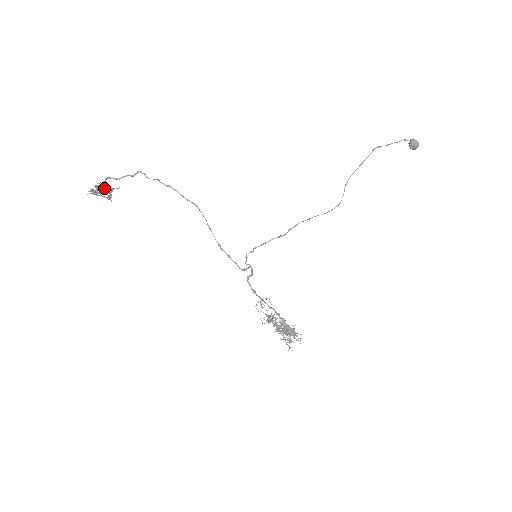
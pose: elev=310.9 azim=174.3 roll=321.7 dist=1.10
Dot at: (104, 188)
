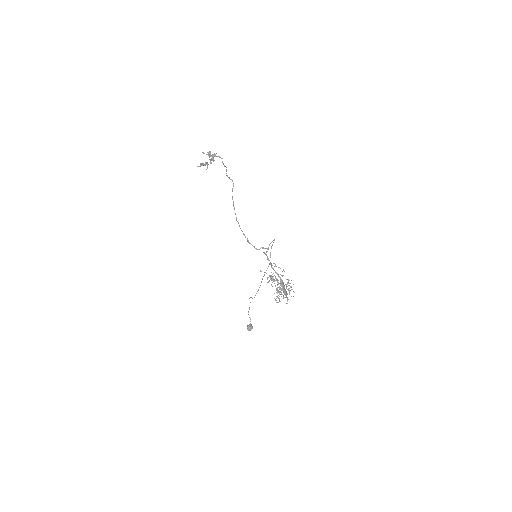
Dot at: (213, 159)
